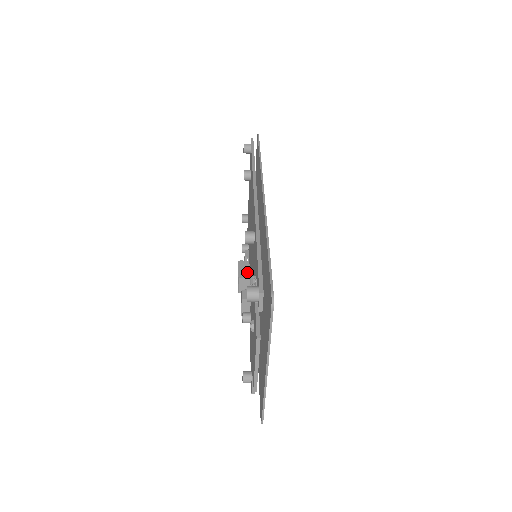
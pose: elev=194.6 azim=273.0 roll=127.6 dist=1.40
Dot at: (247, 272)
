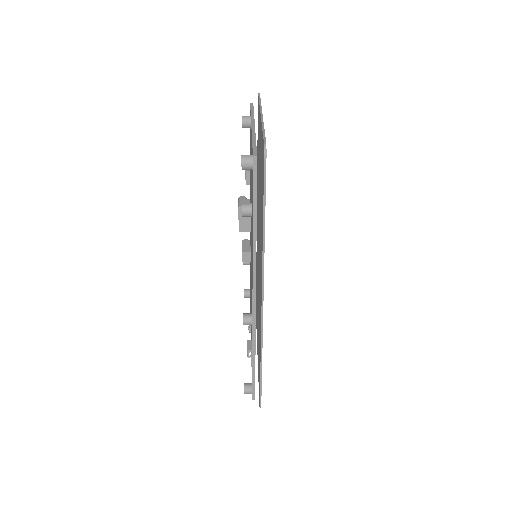
Dot at: (248, 224)
